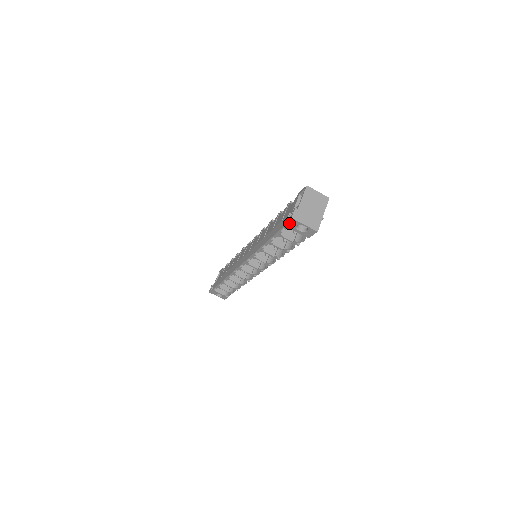
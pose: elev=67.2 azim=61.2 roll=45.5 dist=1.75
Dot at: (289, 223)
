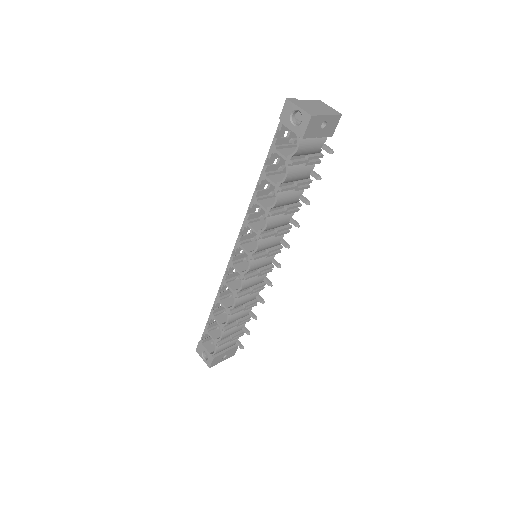
Dot at: (284, 113)
